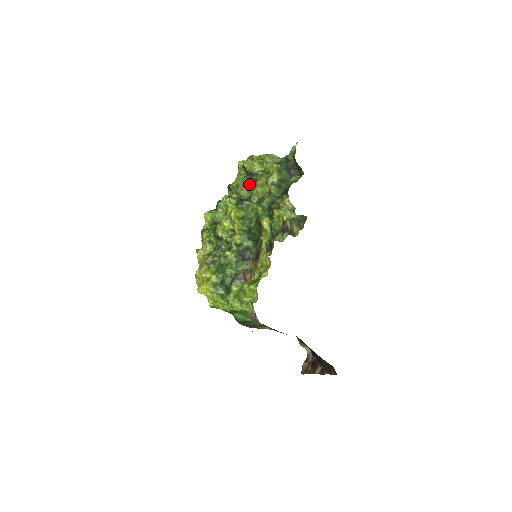
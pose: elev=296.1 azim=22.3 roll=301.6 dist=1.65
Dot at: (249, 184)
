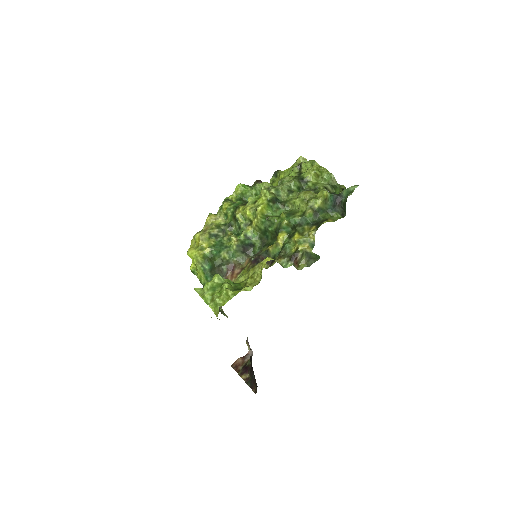
Dot at: (293, 188)
